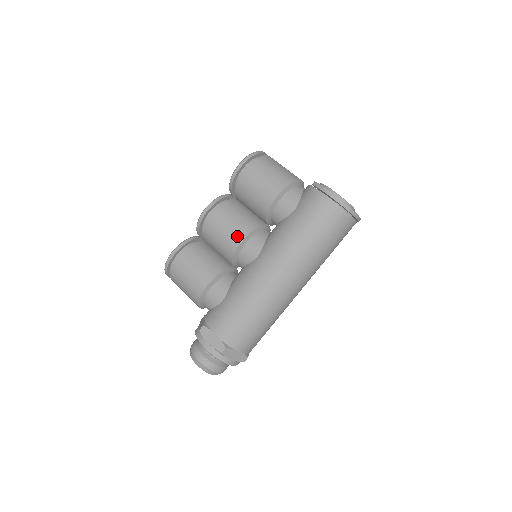
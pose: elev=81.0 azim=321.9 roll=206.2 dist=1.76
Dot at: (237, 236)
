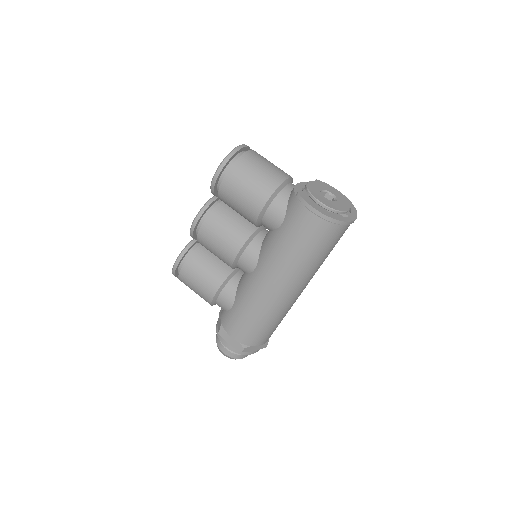
Dot at: (230, 251)
